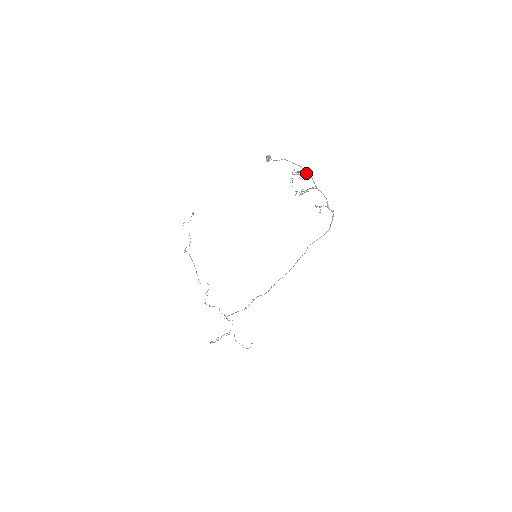
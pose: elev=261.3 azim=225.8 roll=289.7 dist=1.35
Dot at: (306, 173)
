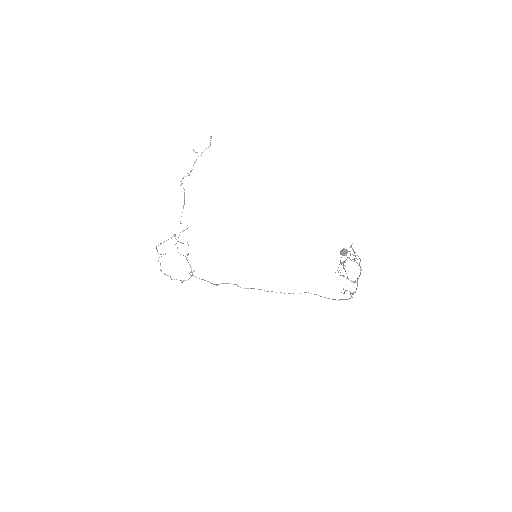
Dot at: (360, 266)
